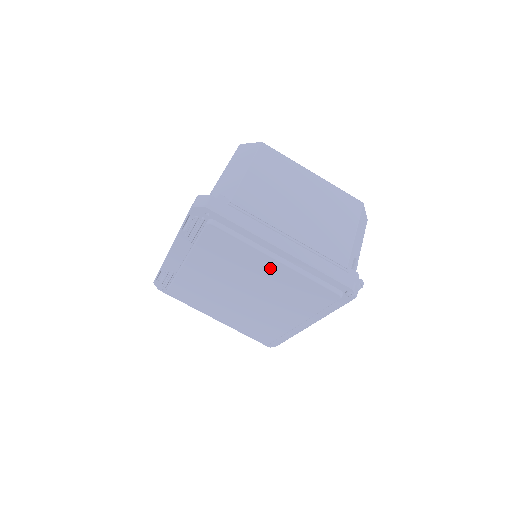
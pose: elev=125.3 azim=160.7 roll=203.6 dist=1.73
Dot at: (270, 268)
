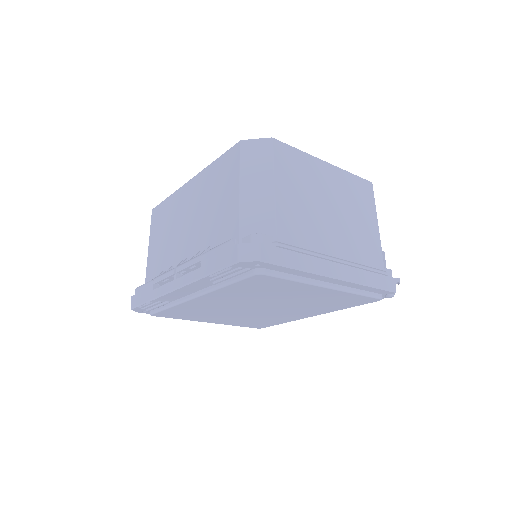
Dot at: (314, 293)
